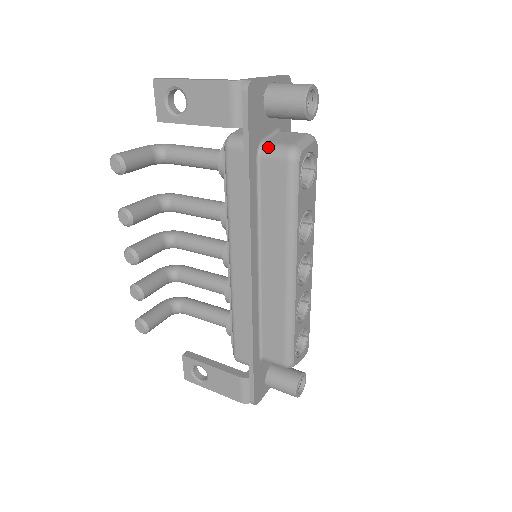
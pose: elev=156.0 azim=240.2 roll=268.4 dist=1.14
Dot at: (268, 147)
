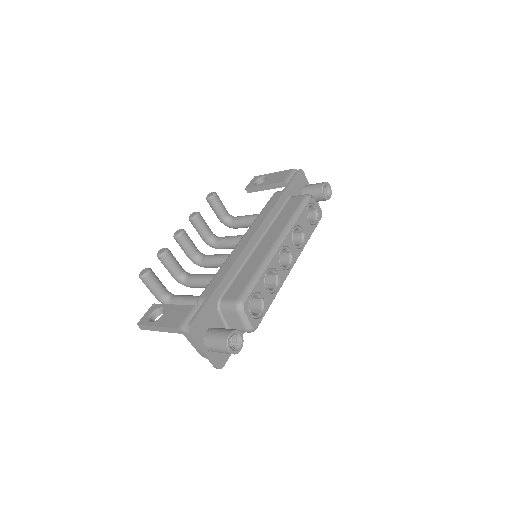
Dot at: occluded
